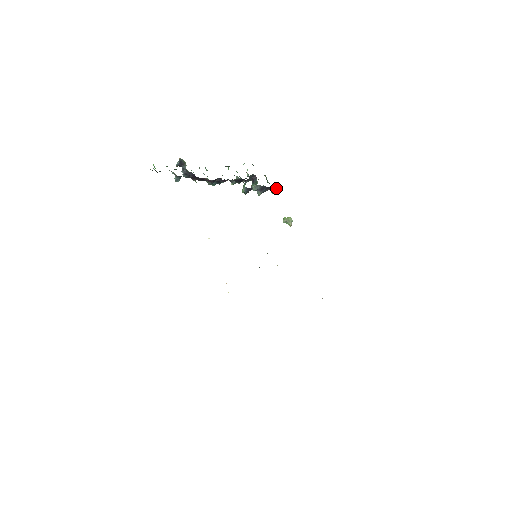
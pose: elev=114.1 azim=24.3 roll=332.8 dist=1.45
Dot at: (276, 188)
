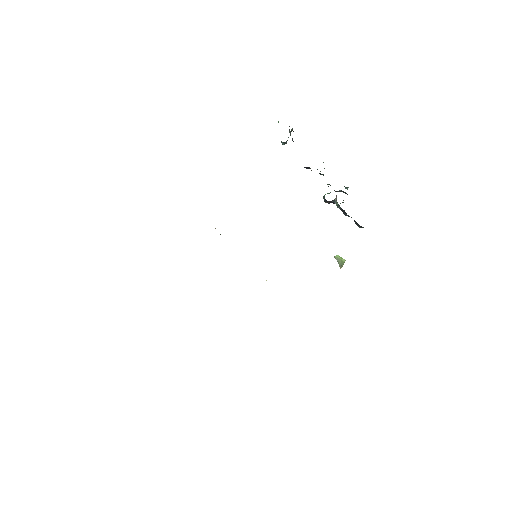
Dot at: occluded
